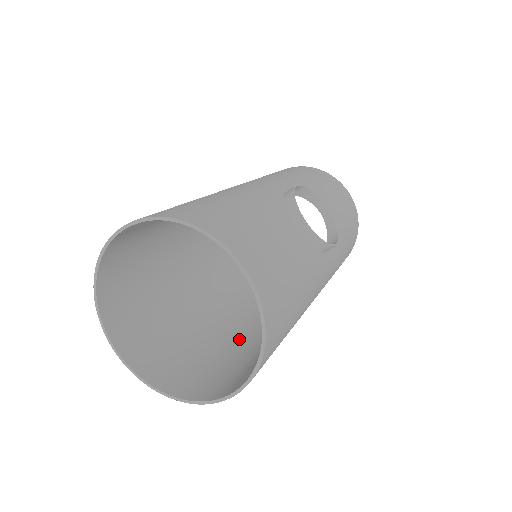
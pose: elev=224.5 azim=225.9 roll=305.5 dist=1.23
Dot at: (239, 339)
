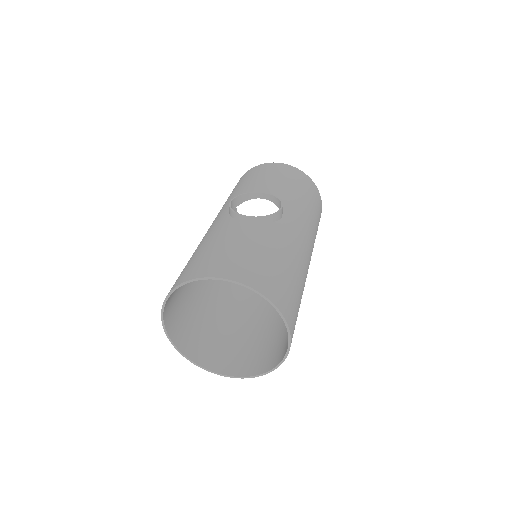
Dot at: occluded
